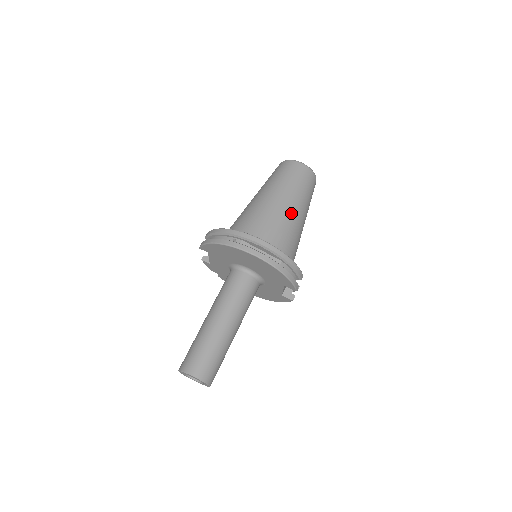
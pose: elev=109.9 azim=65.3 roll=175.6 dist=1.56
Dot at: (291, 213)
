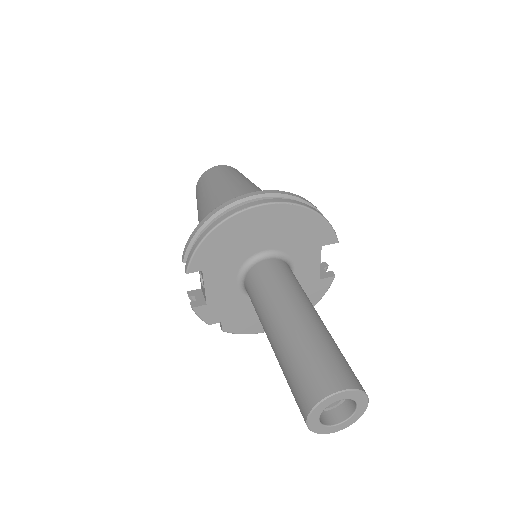
Dot at: (258, 189)
